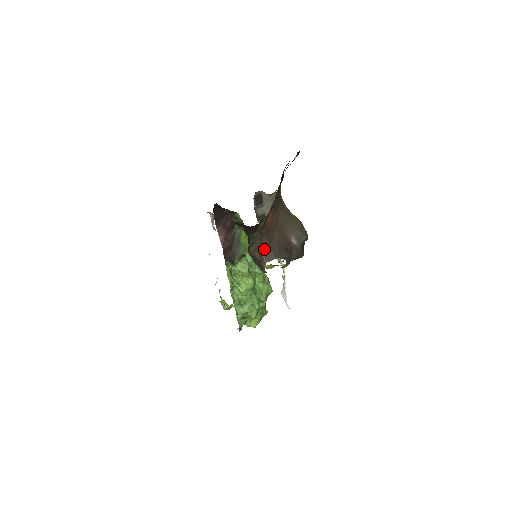
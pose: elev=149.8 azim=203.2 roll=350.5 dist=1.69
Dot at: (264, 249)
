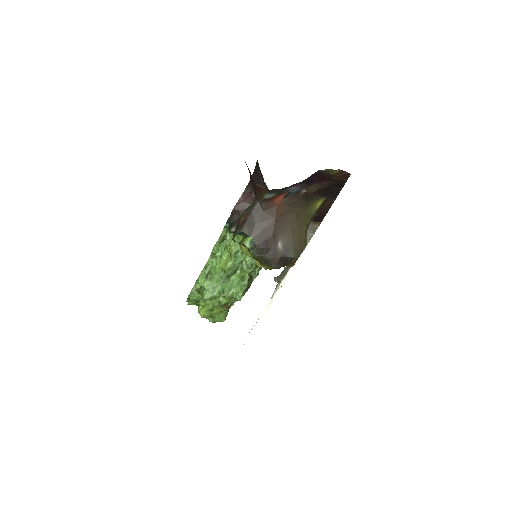
Dot at: (251, 220)
